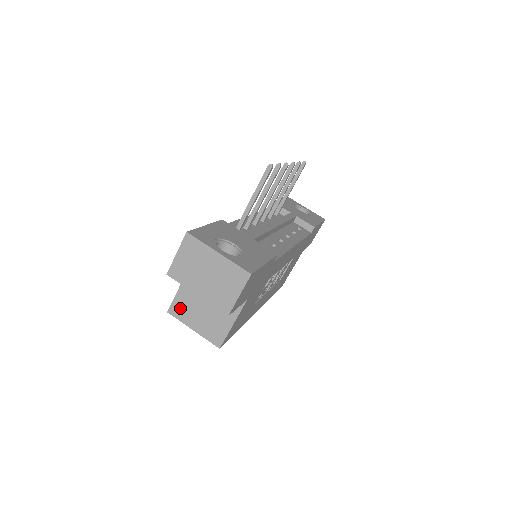
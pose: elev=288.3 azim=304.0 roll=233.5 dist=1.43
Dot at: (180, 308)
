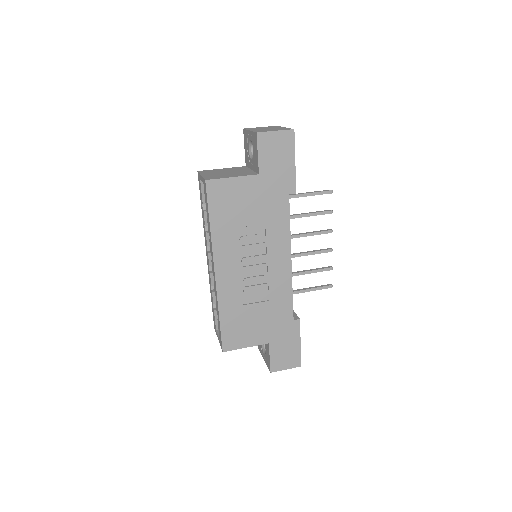
Dot at: (209, 171)
